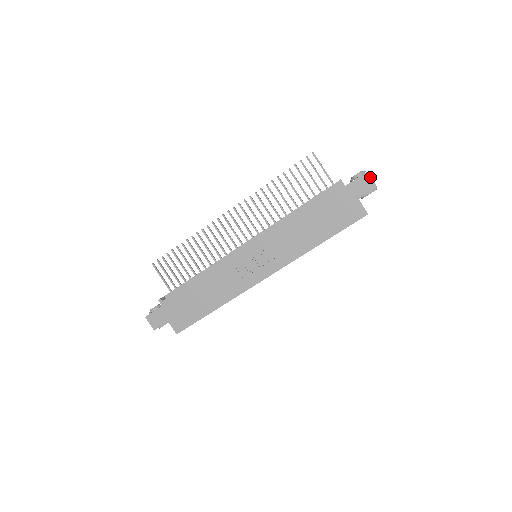
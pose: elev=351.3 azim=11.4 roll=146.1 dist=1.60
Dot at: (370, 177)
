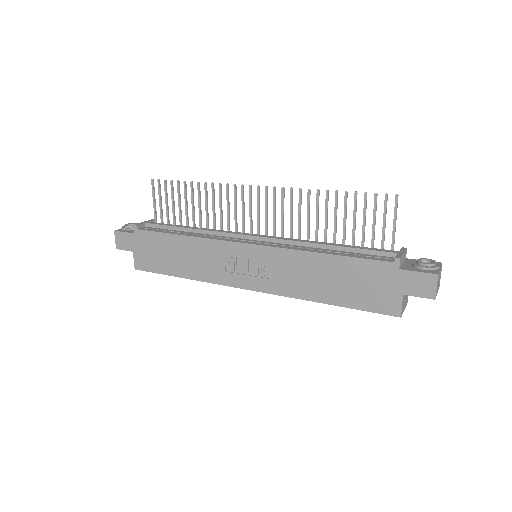
Dot at: (436, 283)
